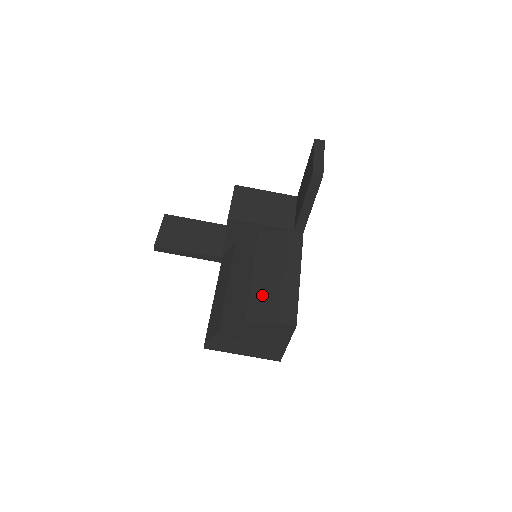
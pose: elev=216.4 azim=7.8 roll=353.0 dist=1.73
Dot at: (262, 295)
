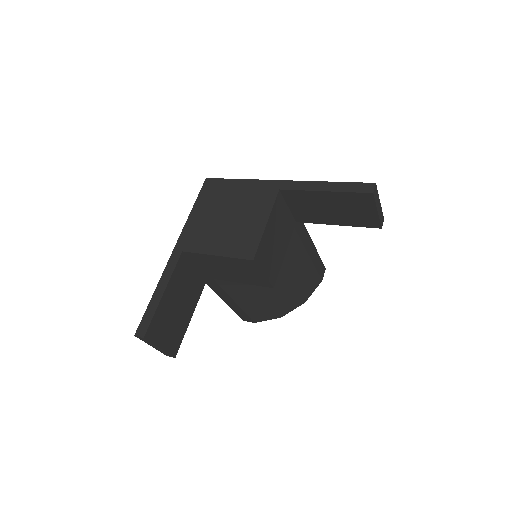
Dot at: (305, 282)
